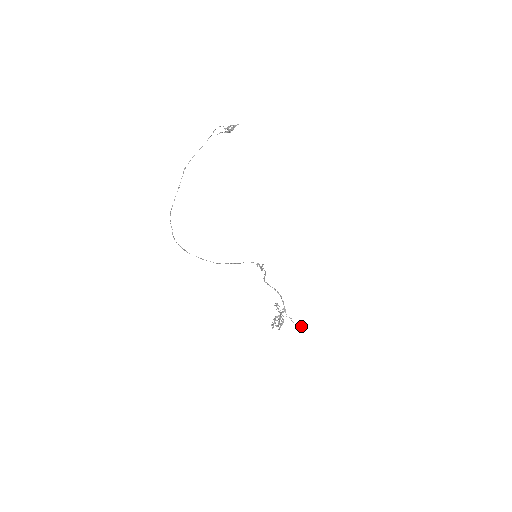
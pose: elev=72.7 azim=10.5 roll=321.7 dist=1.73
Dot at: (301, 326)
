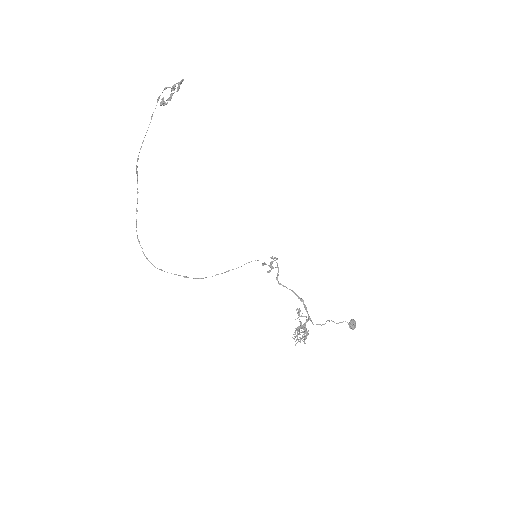
Dot at: (349, 325)
